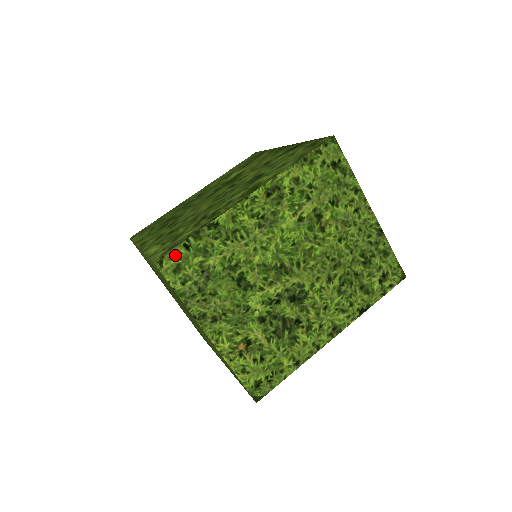
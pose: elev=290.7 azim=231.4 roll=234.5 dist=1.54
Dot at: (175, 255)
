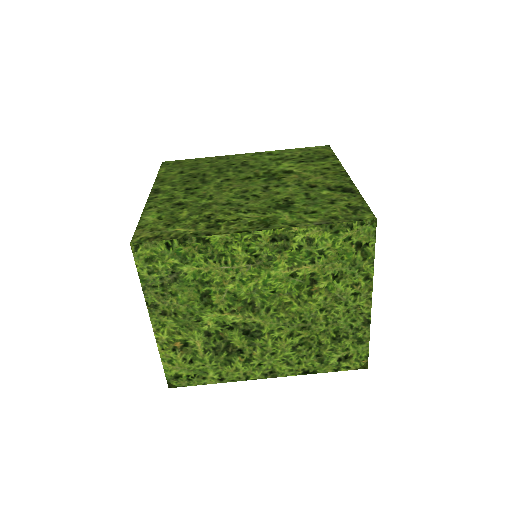
Dot at: (153, 247)
